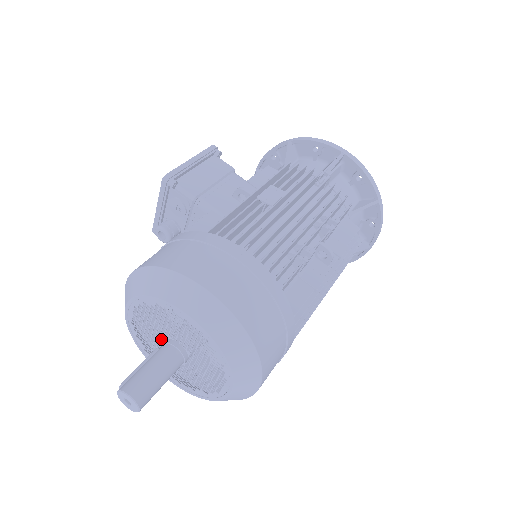
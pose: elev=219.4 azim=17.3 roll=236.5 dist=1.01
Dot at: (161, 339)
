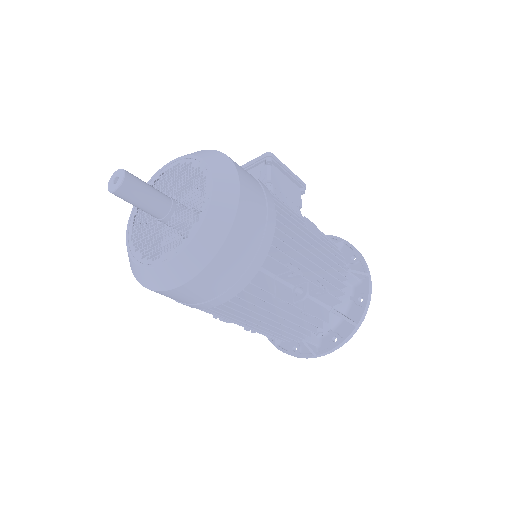
Dot at: (148, 220)
